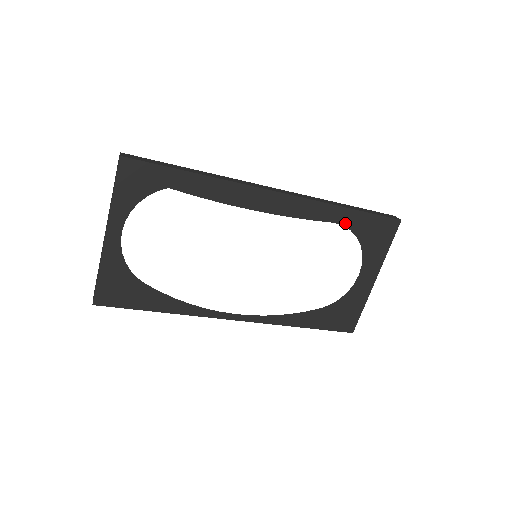
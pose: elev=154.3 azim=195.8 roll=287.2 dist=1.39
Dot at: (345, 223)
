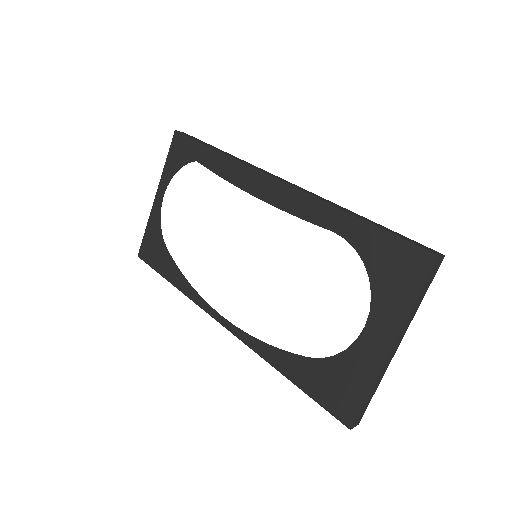
Dot at: (349, 237)
